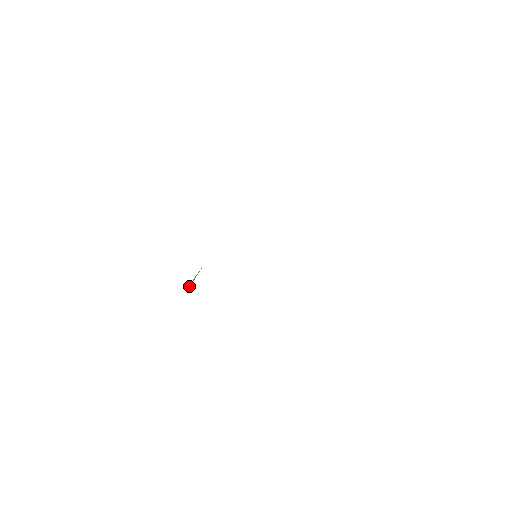
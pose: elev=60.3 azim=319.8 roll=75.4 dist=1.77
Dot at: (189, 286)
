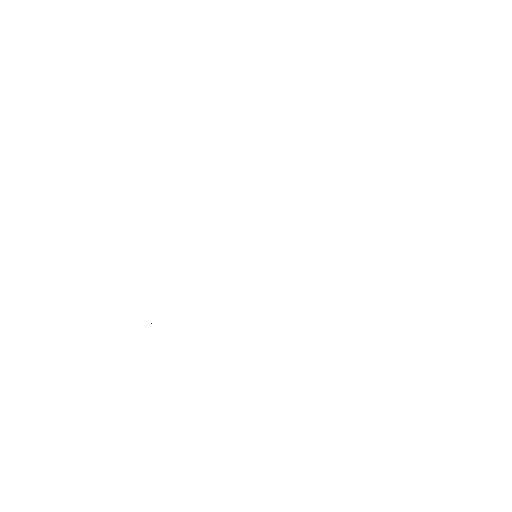
Dot at: occluded
